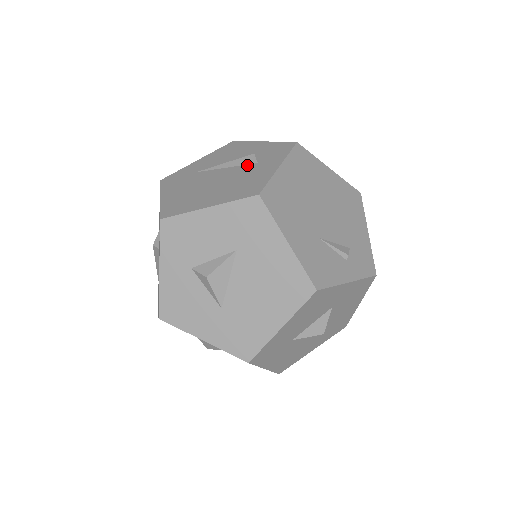
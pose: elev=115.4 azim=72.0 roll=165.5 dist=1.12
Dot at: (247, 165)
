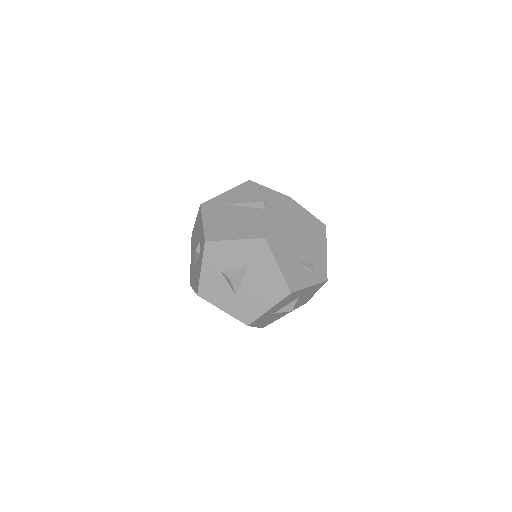
Dot at: (258, 209)
